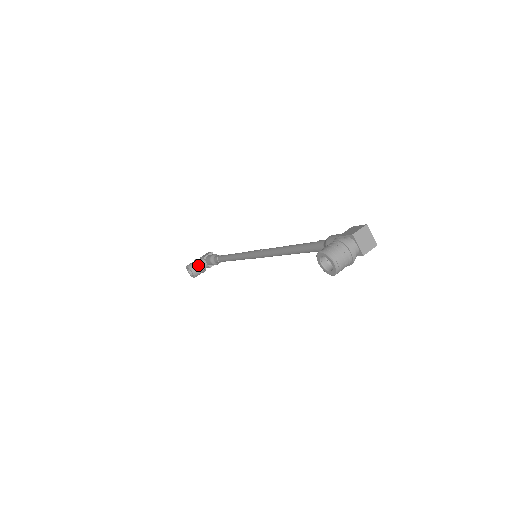
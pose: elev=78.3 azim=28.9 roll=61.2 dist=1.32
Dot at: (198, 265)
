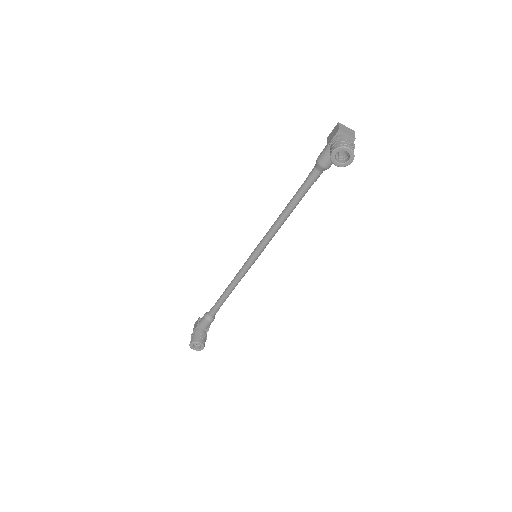
Dot at: (199, 335)
